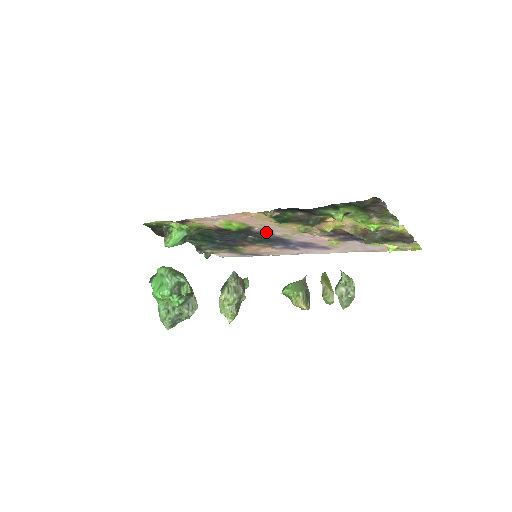
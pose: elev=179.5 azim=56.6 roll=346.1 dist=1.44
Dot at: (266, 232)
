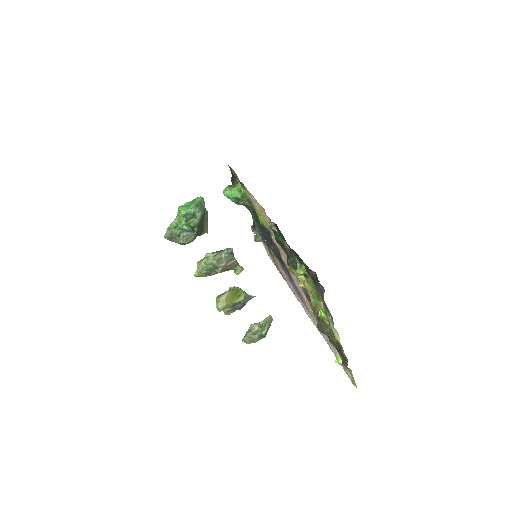
Dot at: occluded
